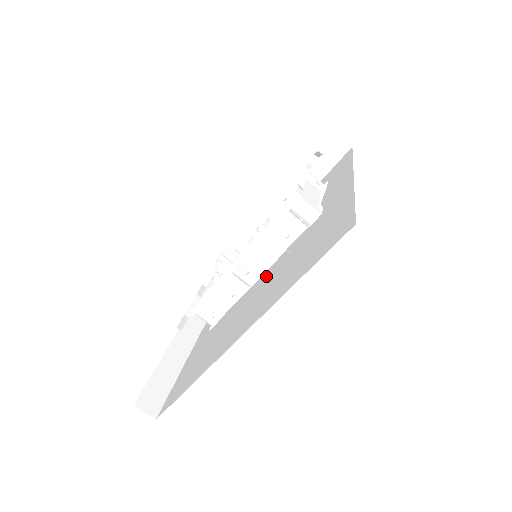
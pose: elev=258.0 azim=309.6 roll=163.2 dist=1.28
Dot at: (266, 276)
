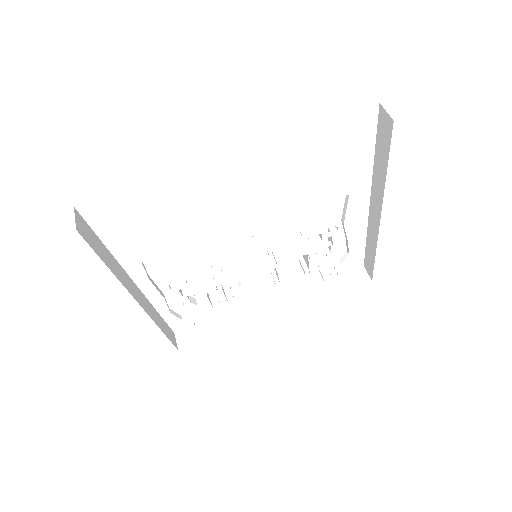
Dot at: occluded
